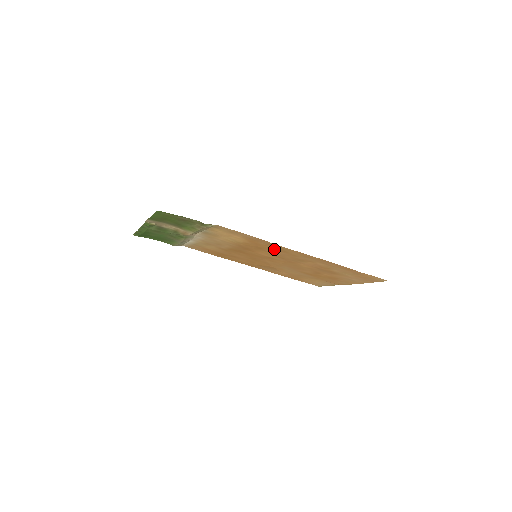
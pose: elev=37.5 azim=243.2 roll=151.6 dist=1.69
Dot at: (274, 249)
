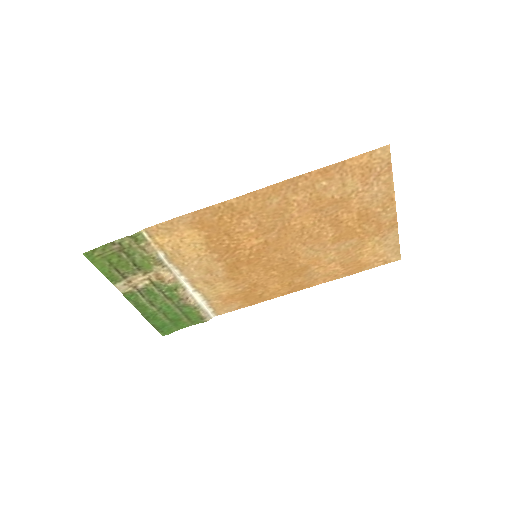
Dot at: (233, 218)
